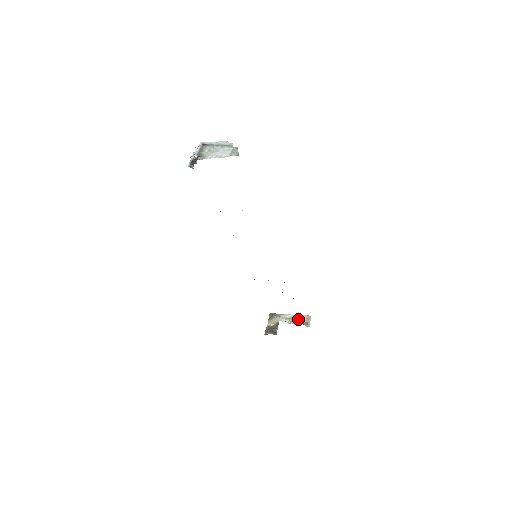
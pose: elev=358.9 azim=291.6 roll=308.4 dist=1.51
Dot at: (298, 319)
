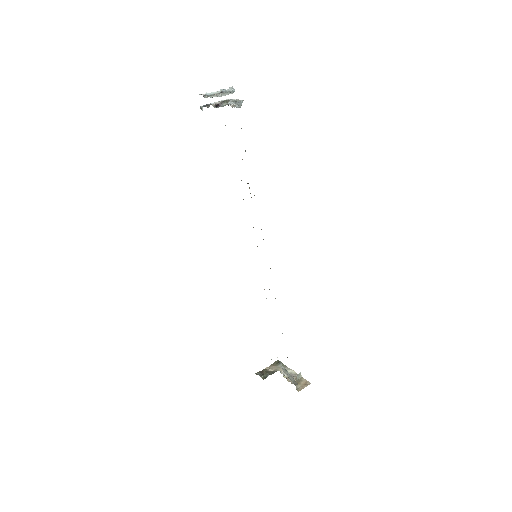
Dot at: (296, 379)
